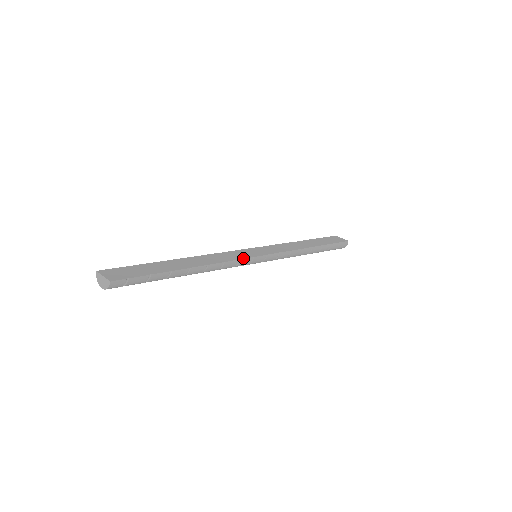
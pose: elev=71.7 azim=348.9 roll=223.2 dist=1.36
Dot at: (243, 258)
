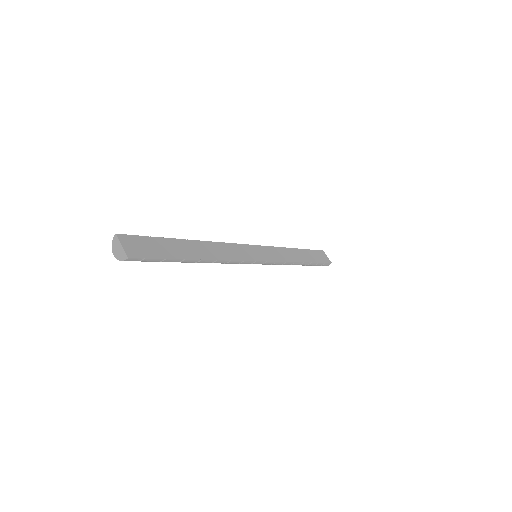
Dot at: (247, 260)
